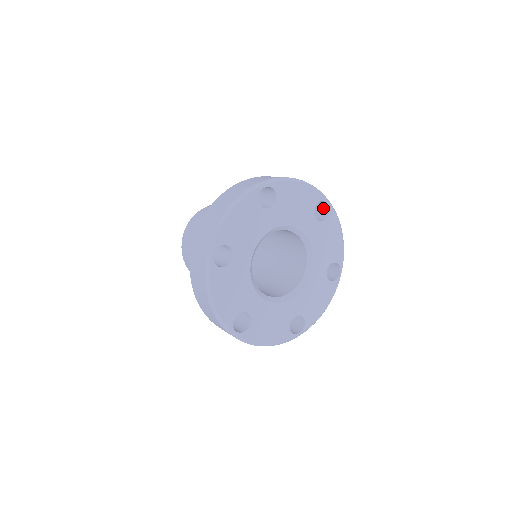
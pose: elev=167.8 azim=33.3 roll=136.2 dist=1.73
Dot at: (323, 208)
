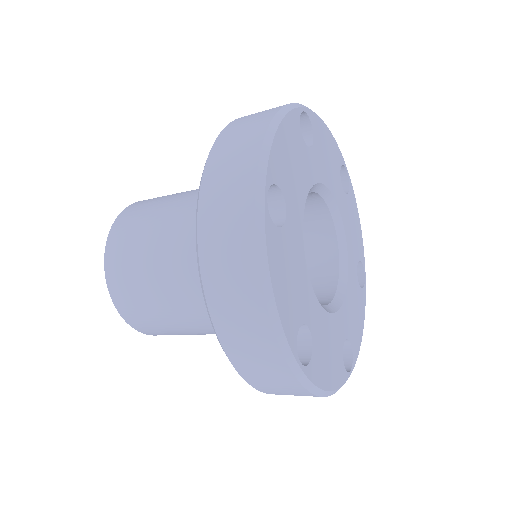
Dot at: occluded
